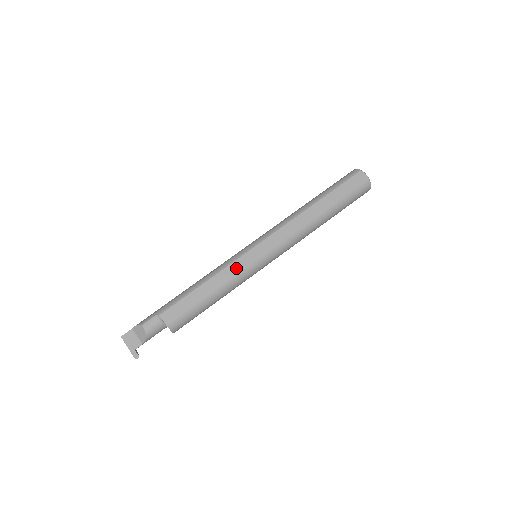
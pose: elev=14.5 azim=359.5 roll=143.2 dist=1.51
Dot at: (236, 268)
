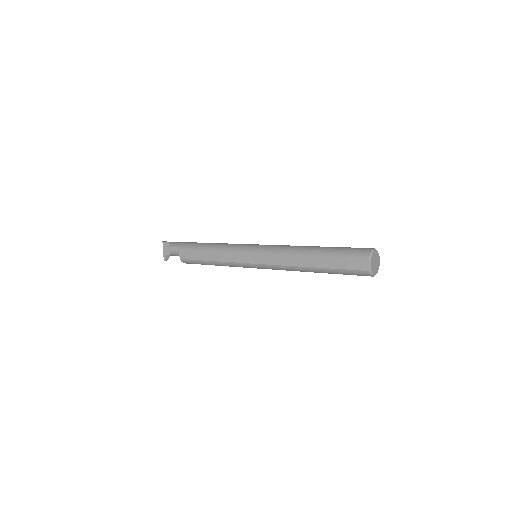
Dot at: (232, 257)
